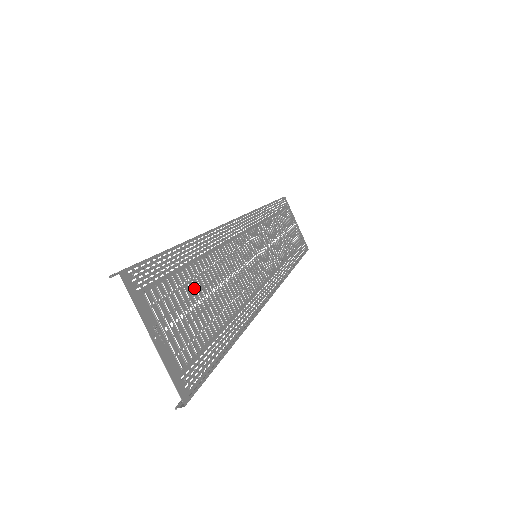
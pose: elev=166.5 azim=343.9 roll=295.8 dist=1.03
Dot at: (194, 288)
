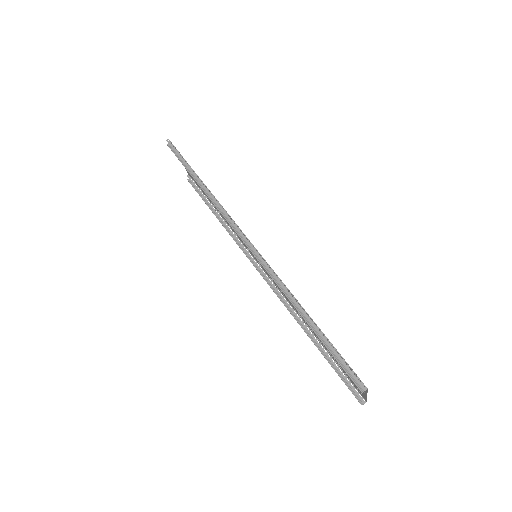
Dot at: occluded
